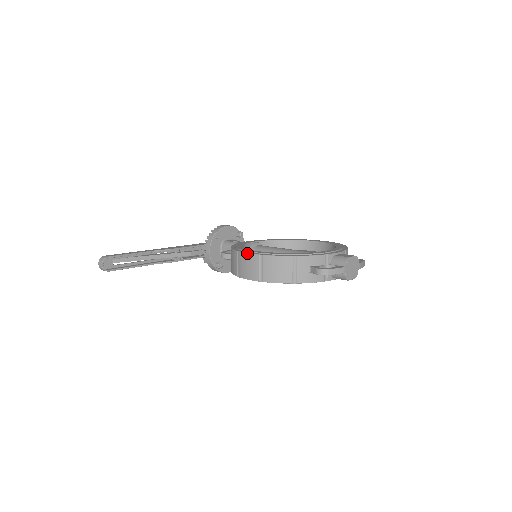
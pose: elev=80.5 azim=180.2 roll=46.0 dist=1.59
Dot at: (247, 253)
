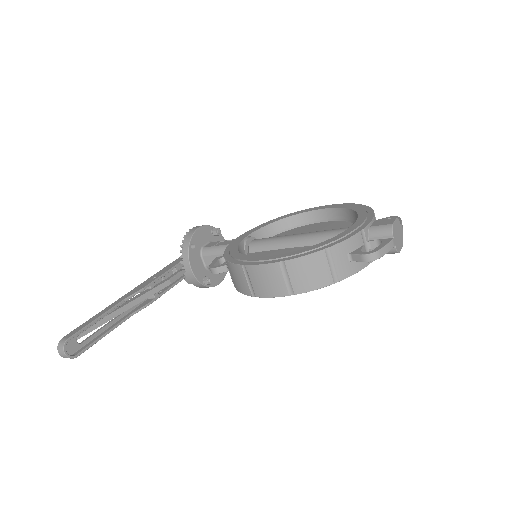
Dot at: (259, 265)
